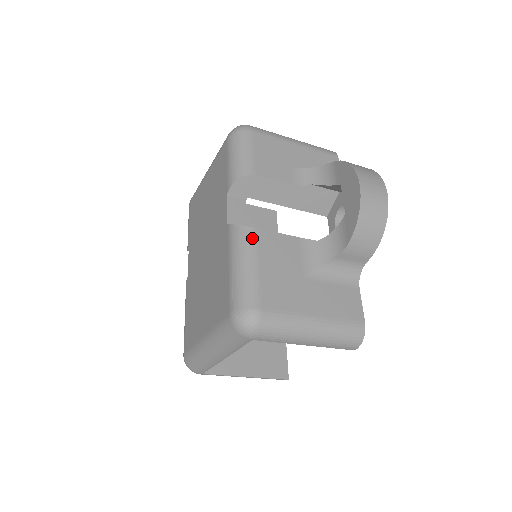
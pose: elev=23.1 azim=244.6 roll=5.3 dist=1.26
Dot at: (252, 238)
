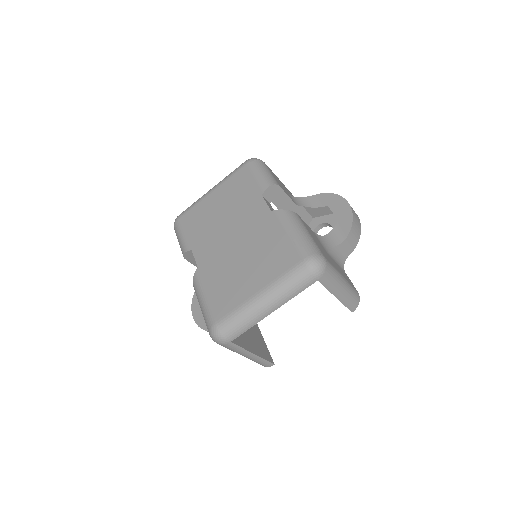
Dot at: (299, 218)
